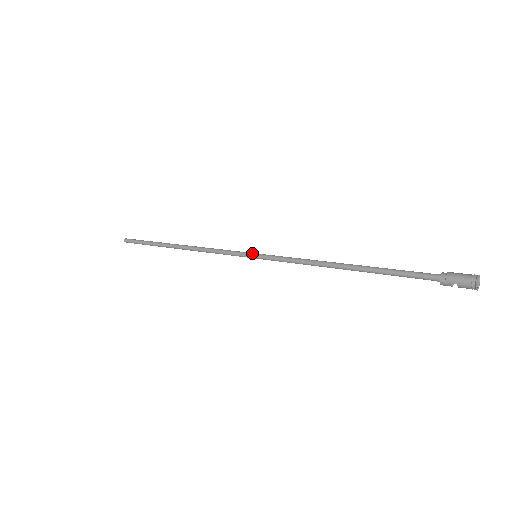
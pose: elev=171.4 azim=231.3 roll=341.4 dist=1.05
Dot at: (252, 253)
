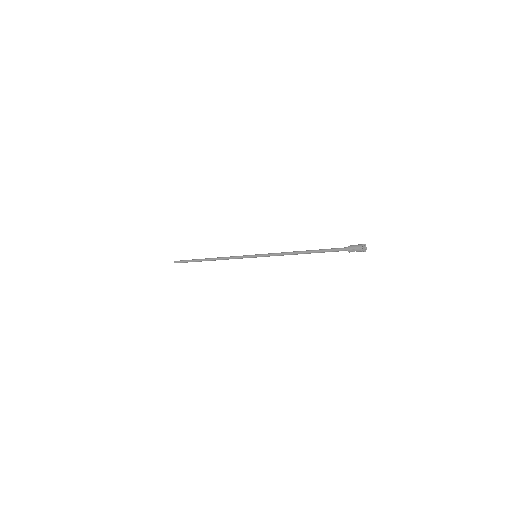
Dot at: occluded
